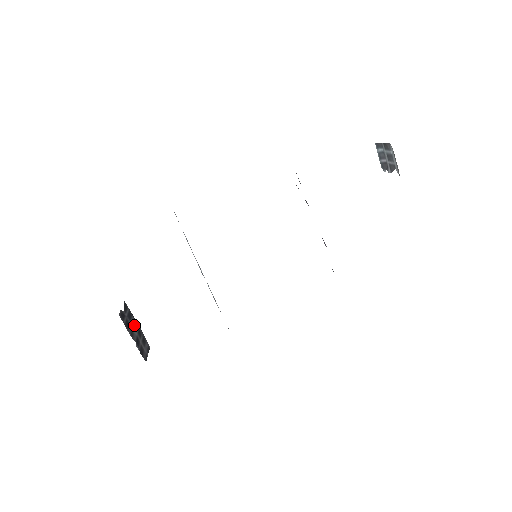
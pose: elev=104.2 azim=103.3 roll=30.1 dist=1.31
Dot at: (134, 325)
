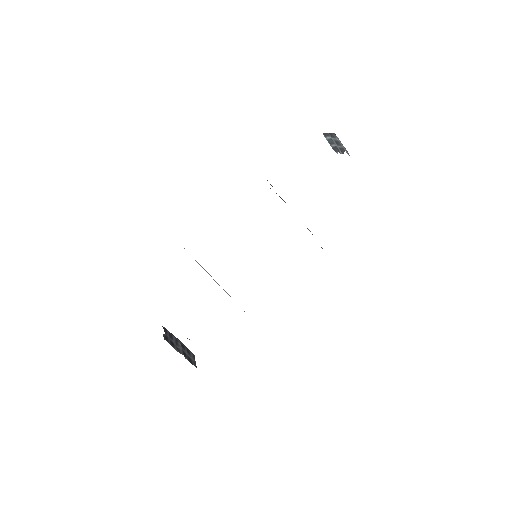
Dot at: (177, 342)
